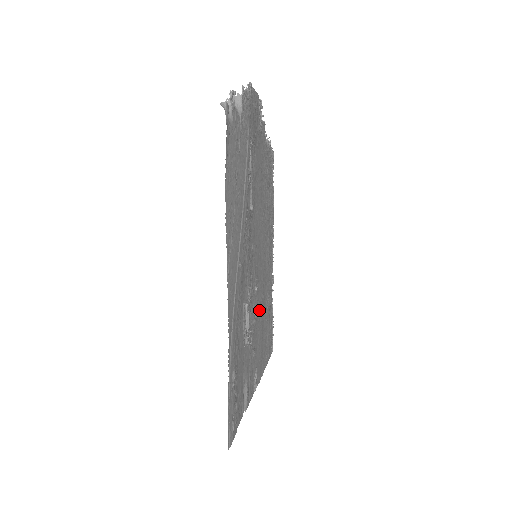
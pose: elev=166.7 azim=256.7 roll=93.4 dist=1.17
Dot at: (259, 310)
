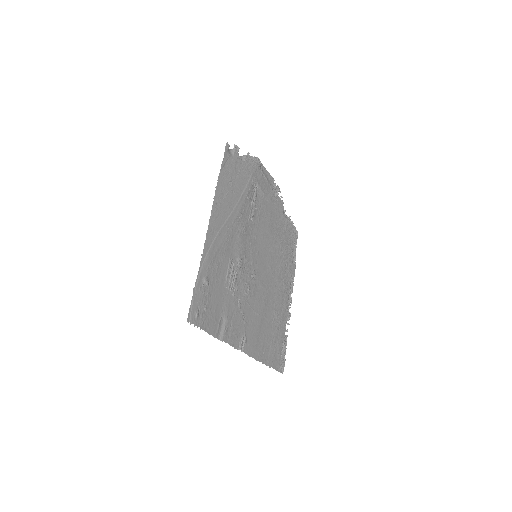
Dot at: (257, 300)
